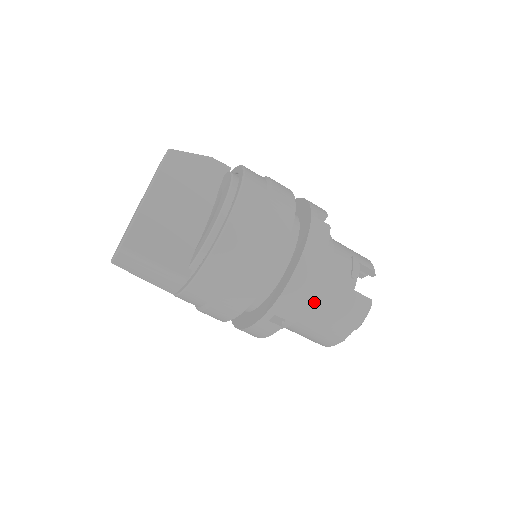
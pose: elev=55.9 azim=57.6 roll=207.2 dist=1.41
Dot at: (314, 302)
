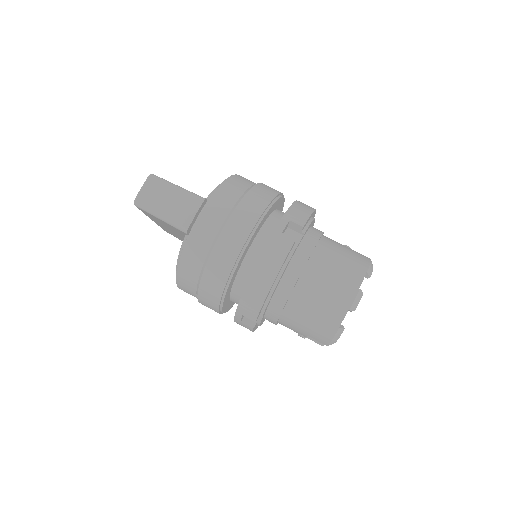
Dot at: (319, 244)
